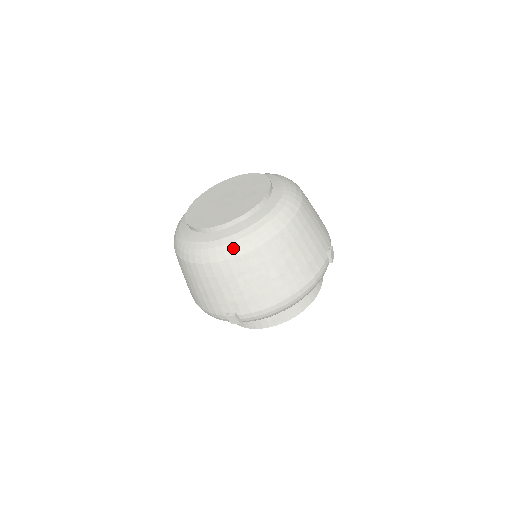
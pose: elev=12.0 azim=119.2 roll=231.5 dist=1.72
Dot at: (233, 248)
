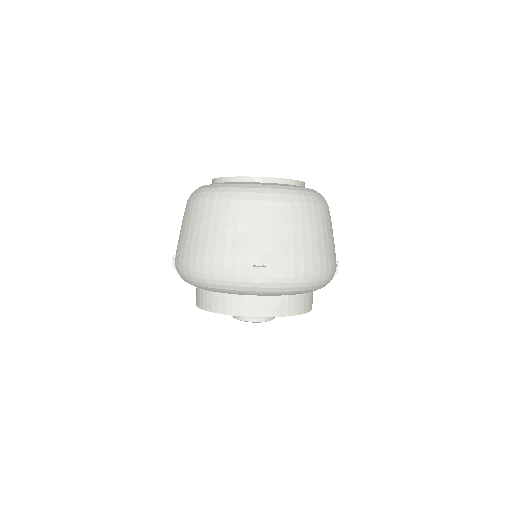
Dot at: (289, 194)
